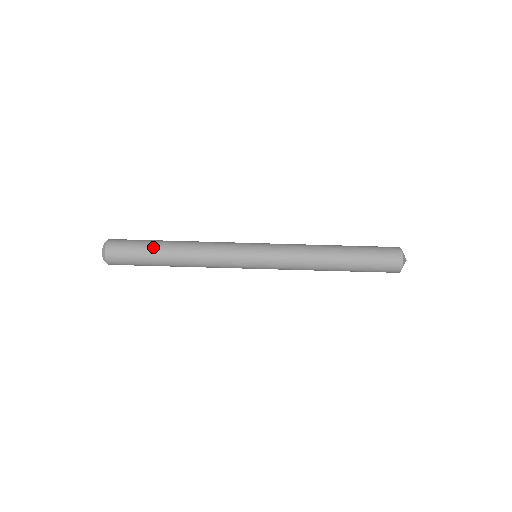
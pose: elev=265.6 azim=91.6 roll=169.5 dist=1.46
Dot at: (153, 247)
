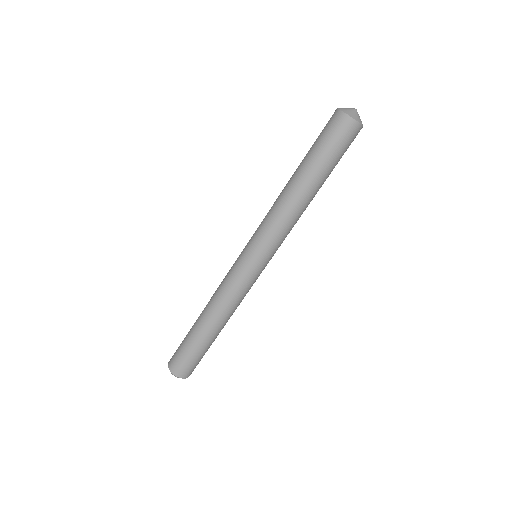
Dot at: (206, 345)
